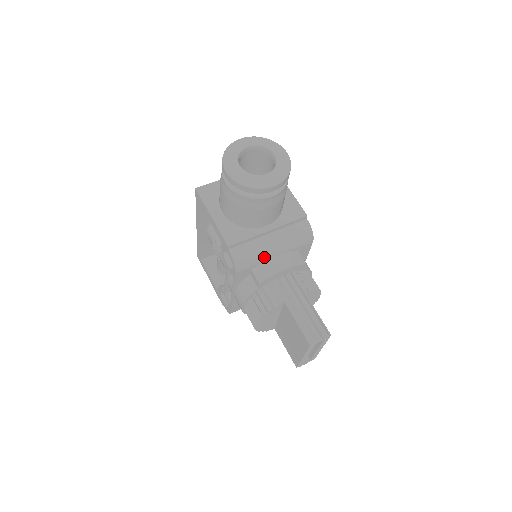
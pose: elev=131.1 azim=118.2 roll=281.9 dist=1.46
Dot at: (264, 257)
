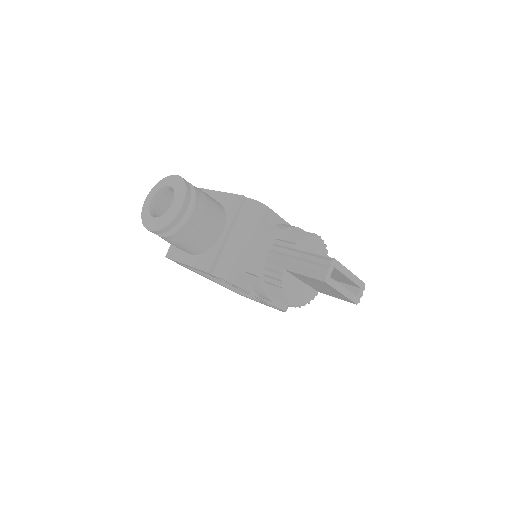
Dot at: (241, 254)
